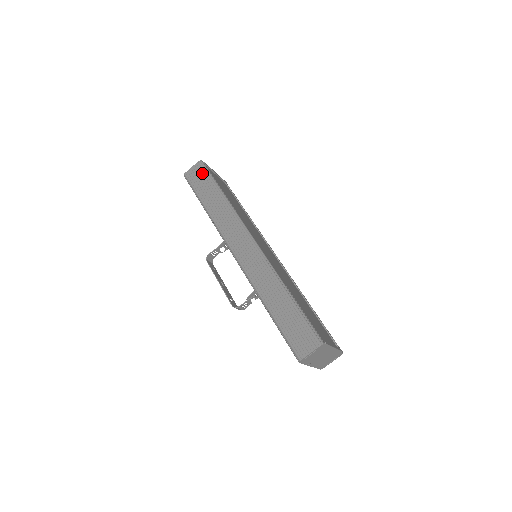
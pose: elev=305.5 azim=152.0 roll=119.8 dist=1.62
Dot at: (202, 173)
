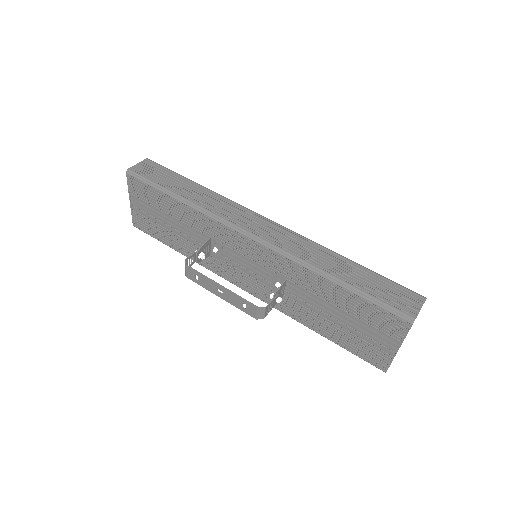
Dot at: (158, 168)
